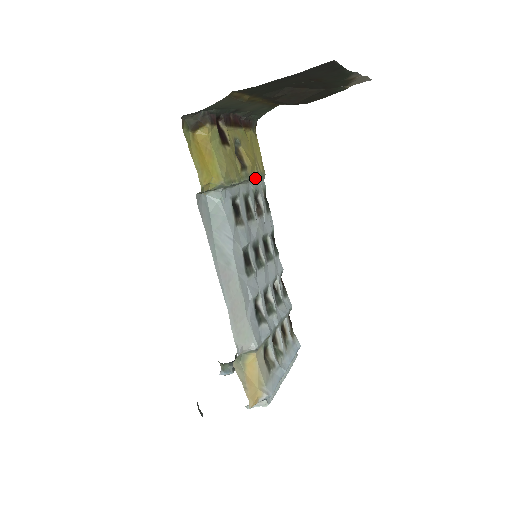
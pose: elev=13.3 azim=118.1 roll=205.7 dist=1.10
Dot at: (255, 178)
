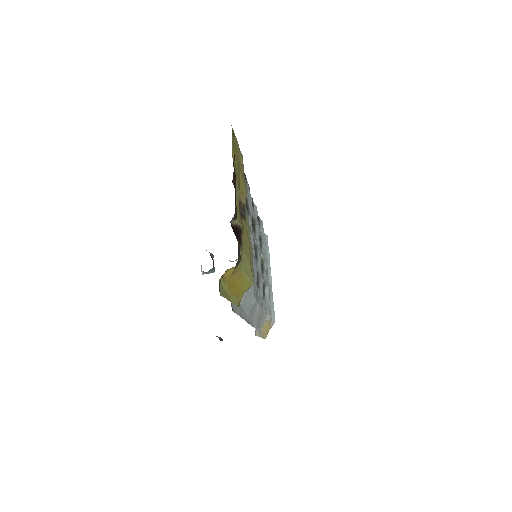
Dot at: (246, 193)
